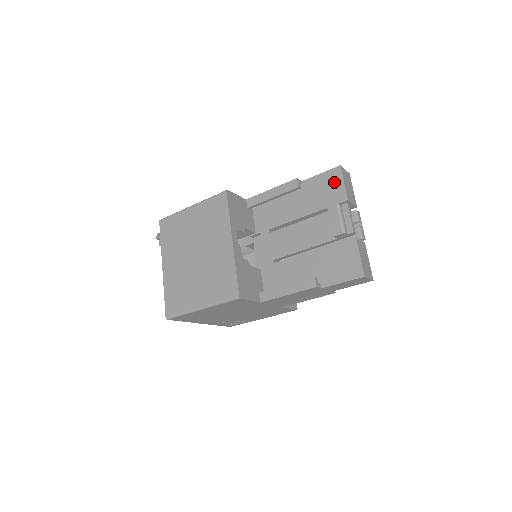
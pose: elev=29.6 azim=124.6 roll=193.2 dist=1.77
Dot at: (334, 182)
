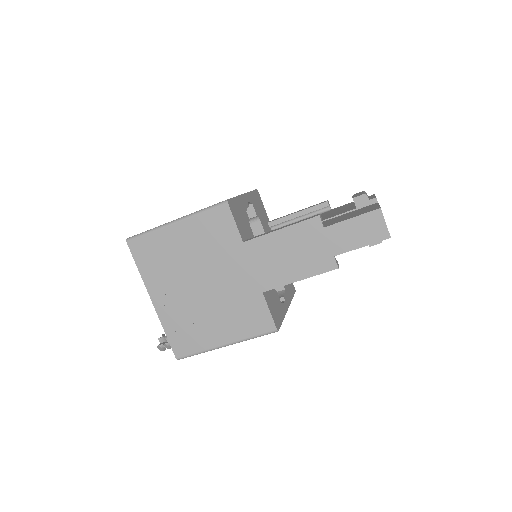
Dot at: occluded
